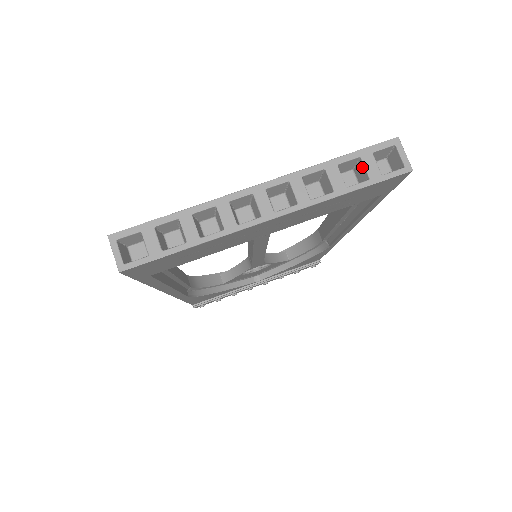
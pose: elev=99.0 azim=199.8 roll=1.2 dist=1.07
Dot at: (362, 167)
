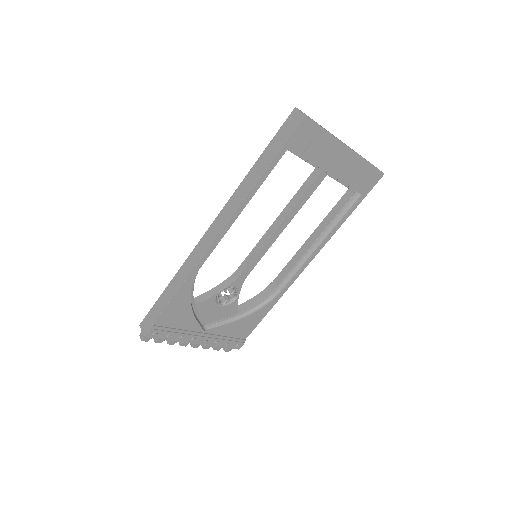
Dot at: occluded
